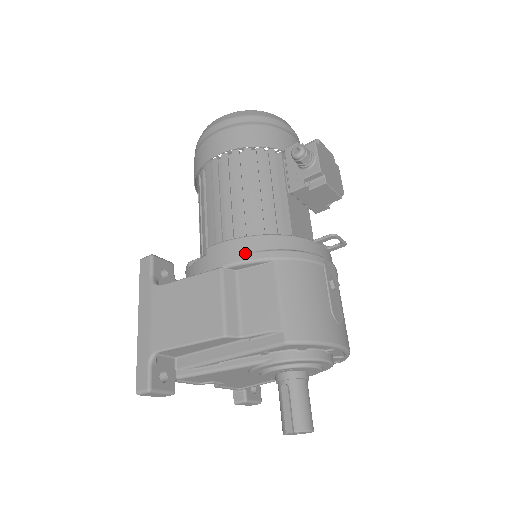
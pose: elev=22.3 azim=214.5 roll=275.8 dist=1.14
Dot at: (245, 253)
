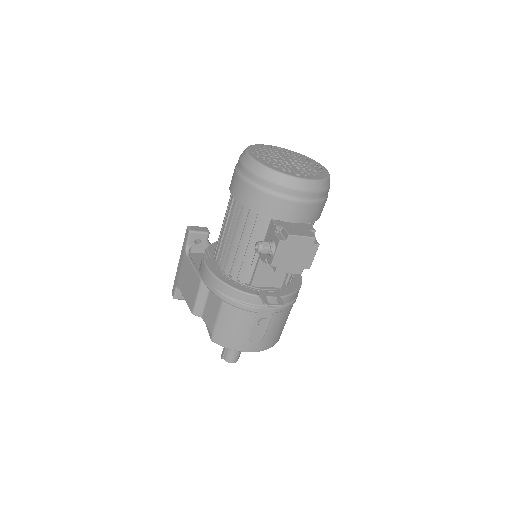
Dot at: (211, 285)
